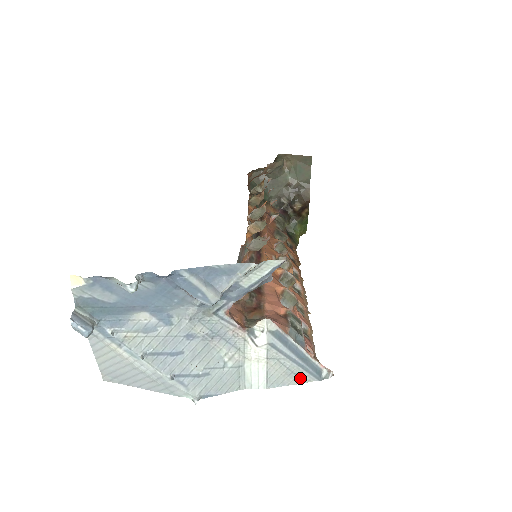
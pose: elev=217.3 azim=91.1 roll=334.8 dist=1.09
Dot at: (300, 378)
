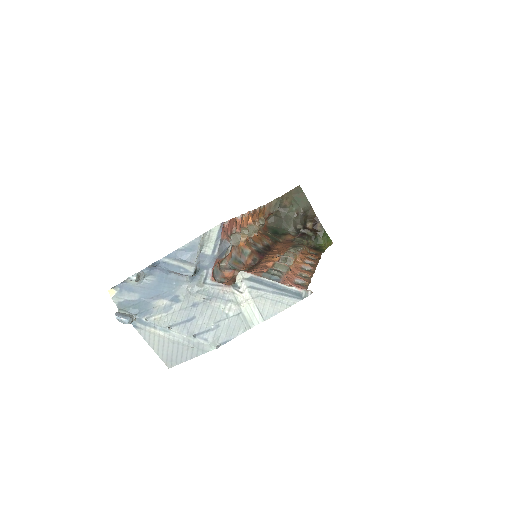
Dot at: (285, 304)
